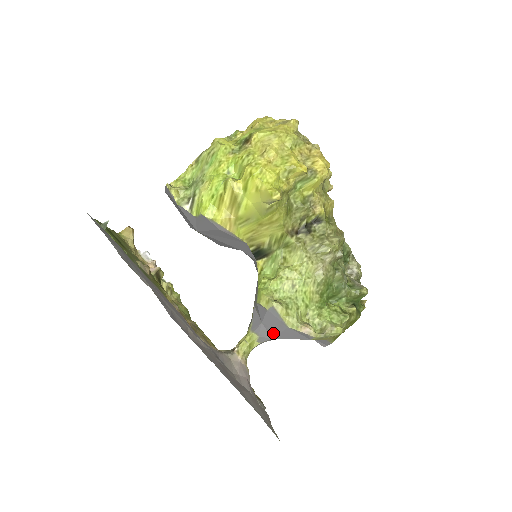
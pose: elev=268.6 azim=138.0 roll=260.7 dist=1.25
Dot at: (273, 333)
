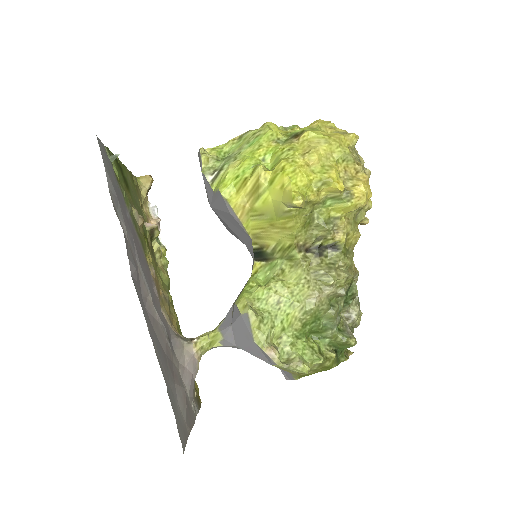
Dot at: (238, 341)
